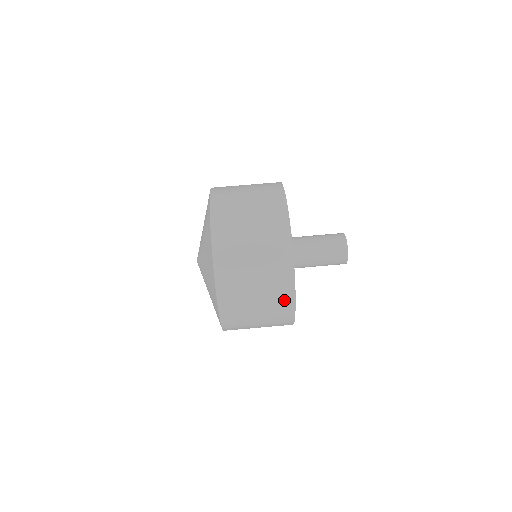
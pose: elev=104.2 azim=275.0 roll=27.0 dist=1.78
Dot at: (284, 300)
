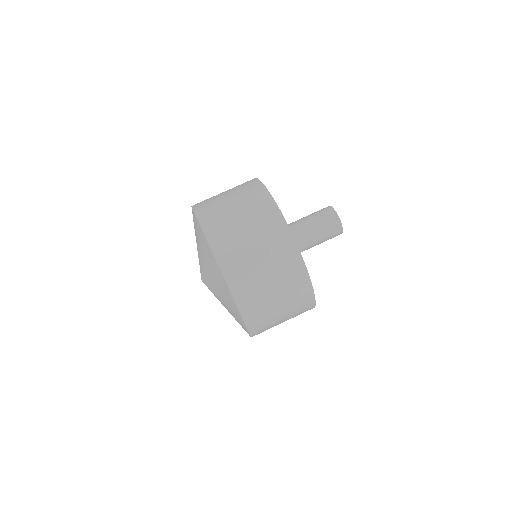
Dot at: (274, 223)
